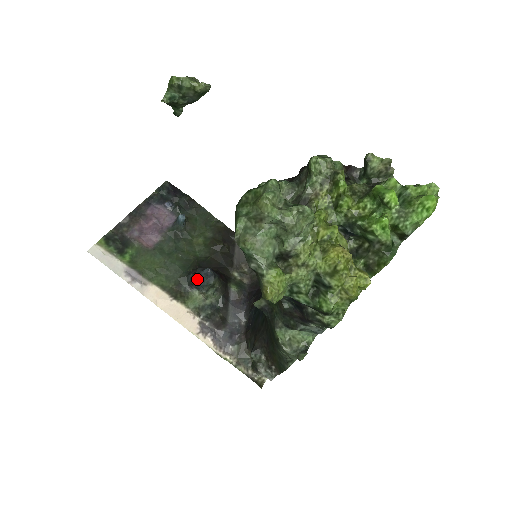
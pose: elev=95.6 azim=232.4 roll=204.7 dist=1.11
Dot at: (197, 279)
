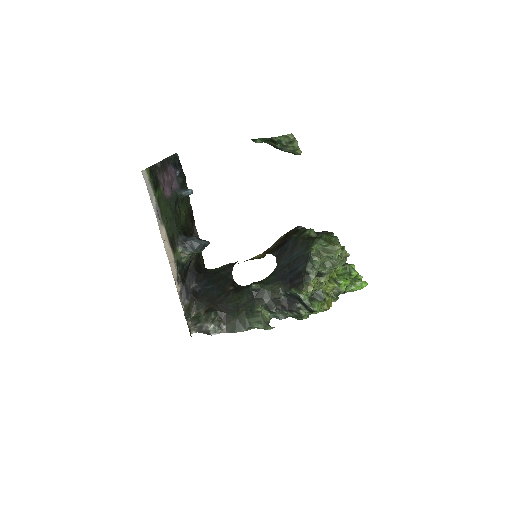
Dot at: (195, 243)
